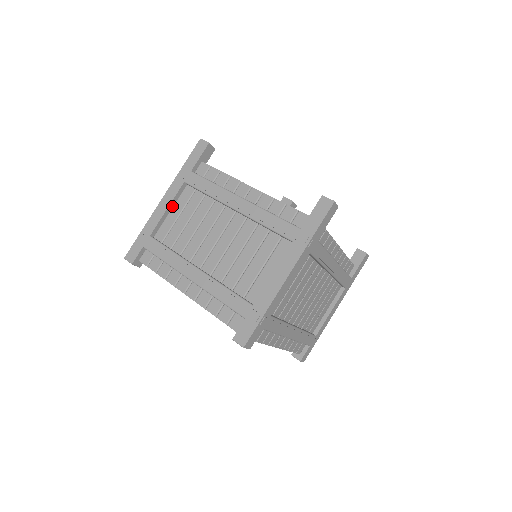
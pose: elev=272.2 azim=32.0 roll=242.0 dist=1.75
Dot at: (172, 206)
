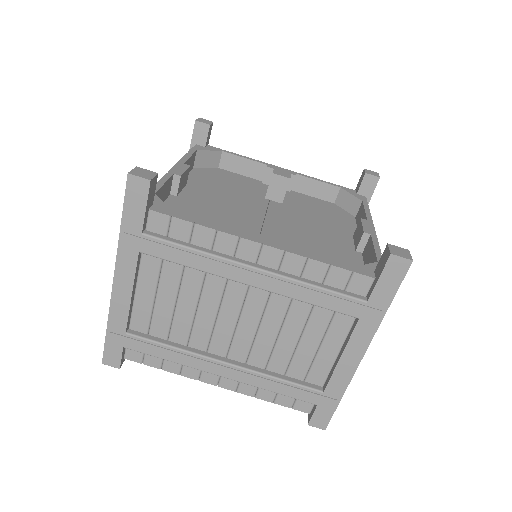
Dot at: (135, 285)
